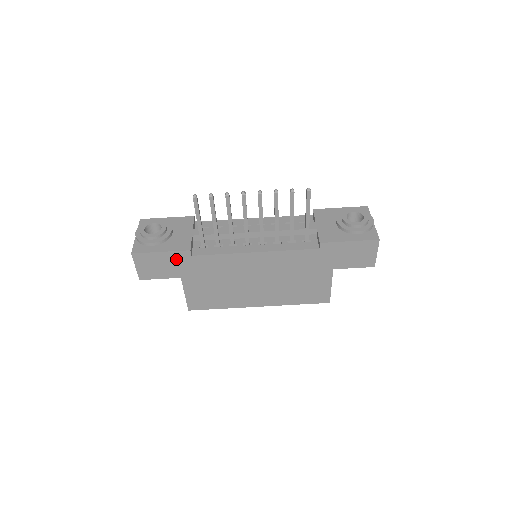
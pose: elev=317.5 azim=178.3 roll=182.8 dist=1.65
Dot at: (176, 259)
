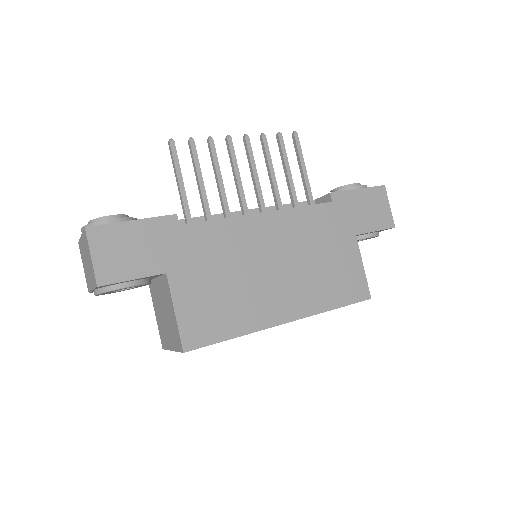
Dot at: (157, 234)
